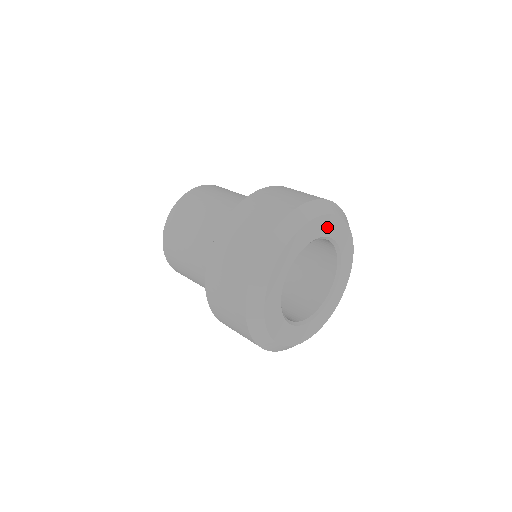
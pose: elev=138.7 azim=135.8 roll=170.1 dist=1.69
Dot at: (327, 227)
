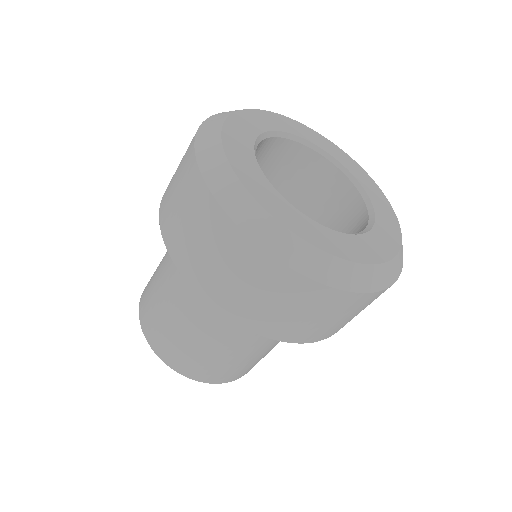
Dot at: (261, 122)
